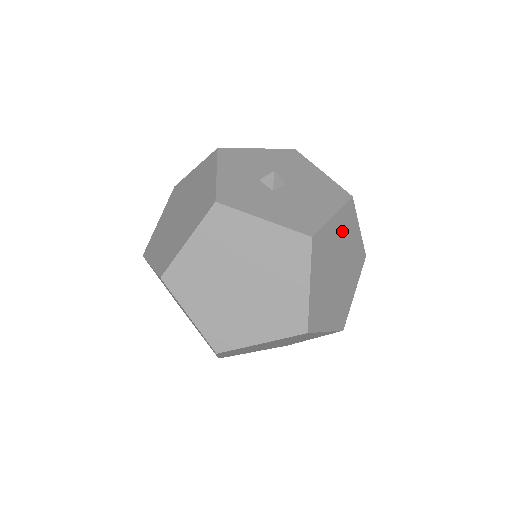
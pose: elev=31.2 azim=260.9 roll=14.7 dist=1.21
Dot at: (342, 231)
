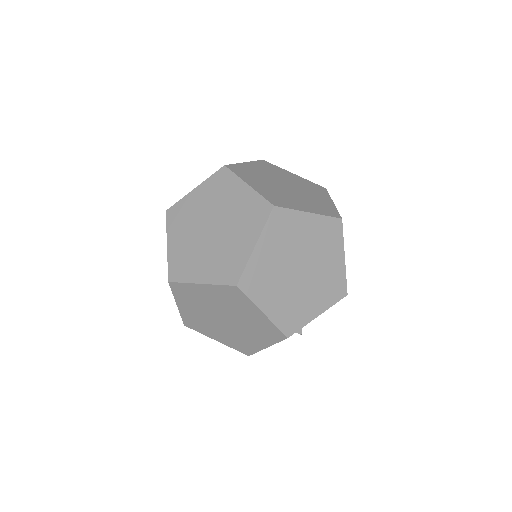
Dot at: occluded
